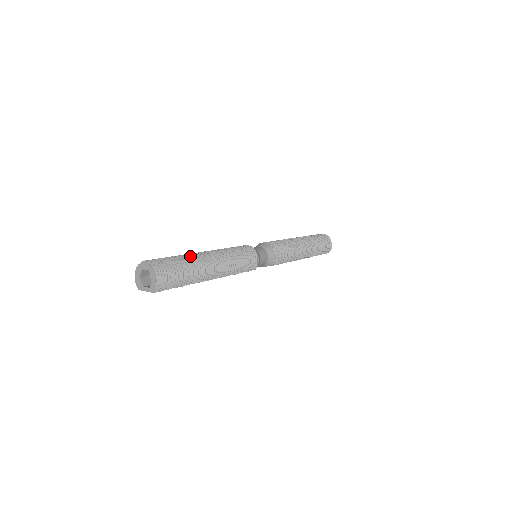
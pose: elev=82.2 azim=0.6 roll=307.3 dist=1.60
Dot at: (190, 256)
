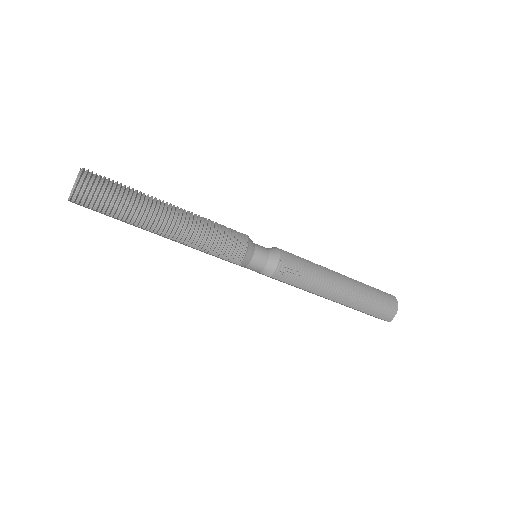
Dot at: (144, 193)
